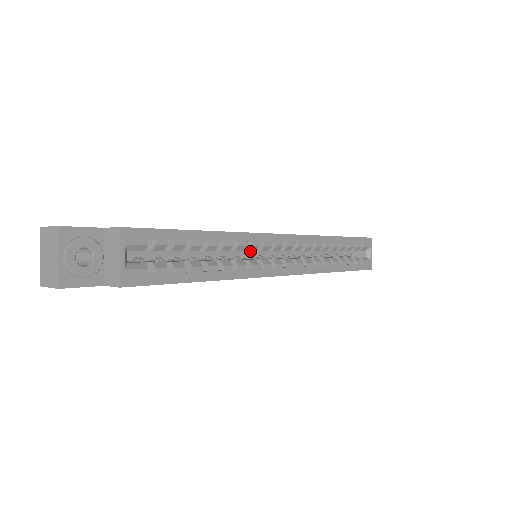
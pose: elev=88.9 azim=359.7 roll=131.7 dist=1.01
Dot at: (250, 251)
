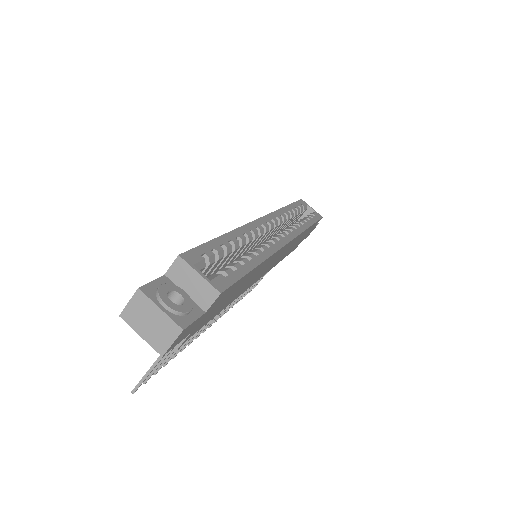
Dot at: occluded
